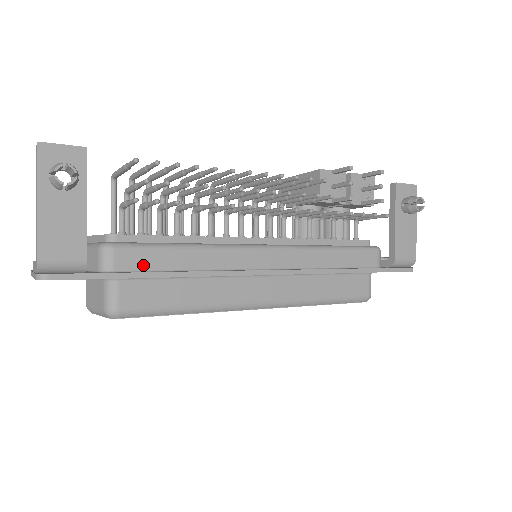
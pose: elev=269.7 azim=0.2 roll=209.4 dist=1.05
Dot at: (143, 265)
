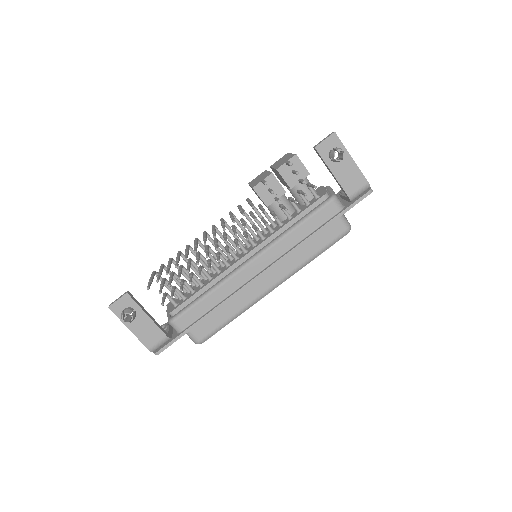
Dot at: (193, 319)
